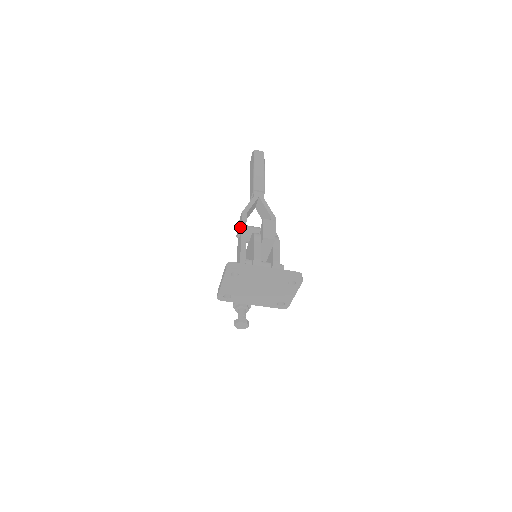
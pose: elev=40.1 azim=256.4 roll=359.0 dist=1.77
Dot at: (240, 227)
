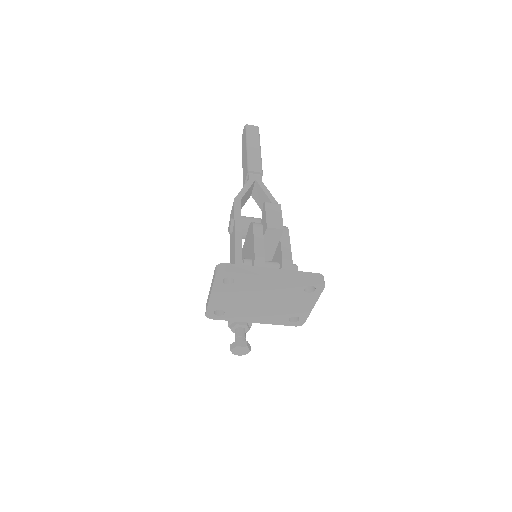
Dot at: (233, 218)
